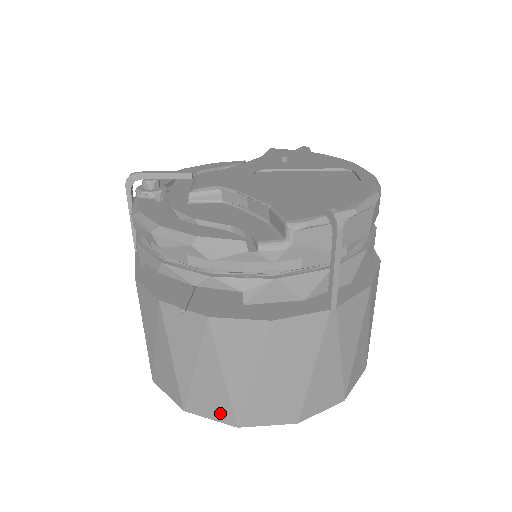
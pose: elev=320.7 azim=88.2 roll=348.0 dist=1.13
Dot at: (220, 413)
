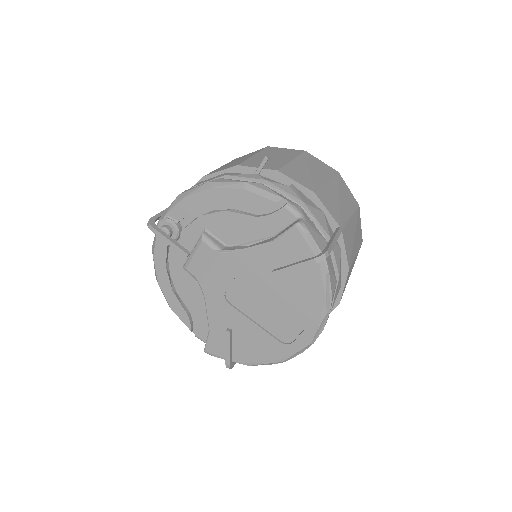
Dot at: occluded
